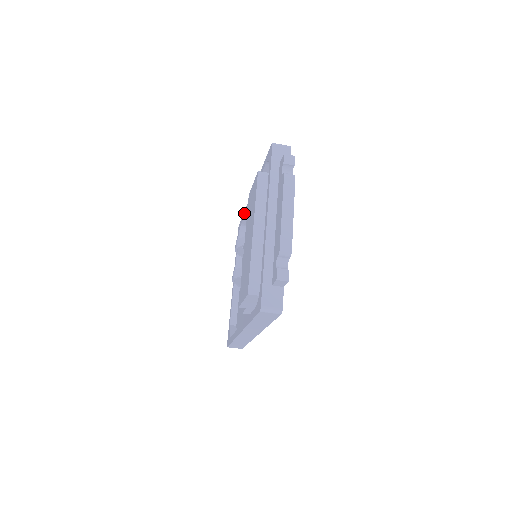
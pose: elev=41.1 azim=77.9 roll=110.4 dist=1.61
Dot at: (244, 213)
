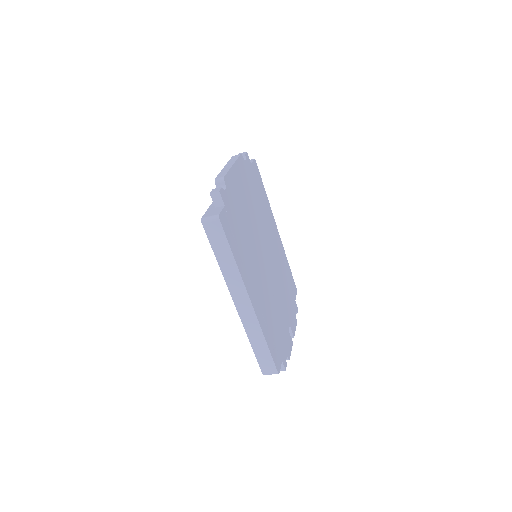
Dot at: occluded
